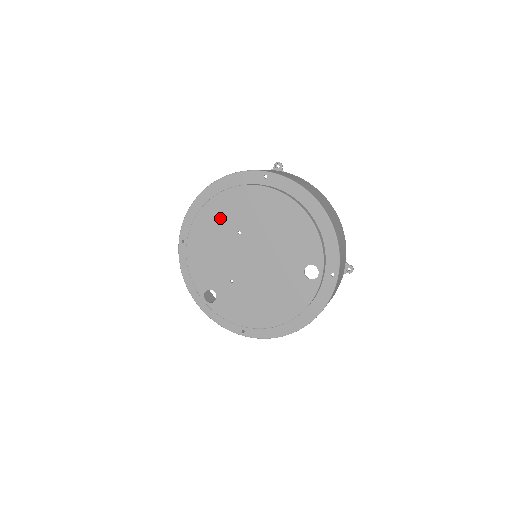
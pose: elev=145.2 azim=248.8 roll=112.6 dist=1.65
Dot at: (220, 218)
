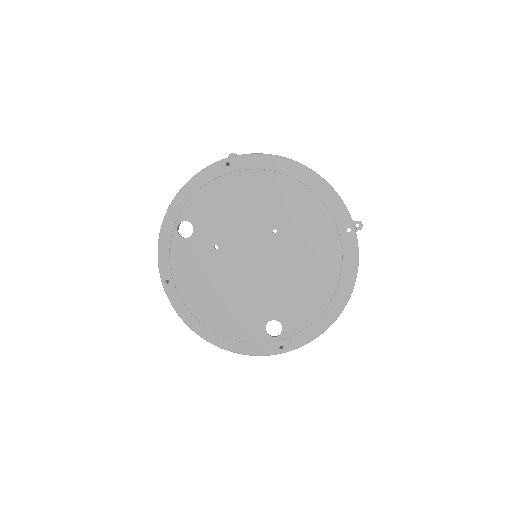
Dot at: (280, 201)
